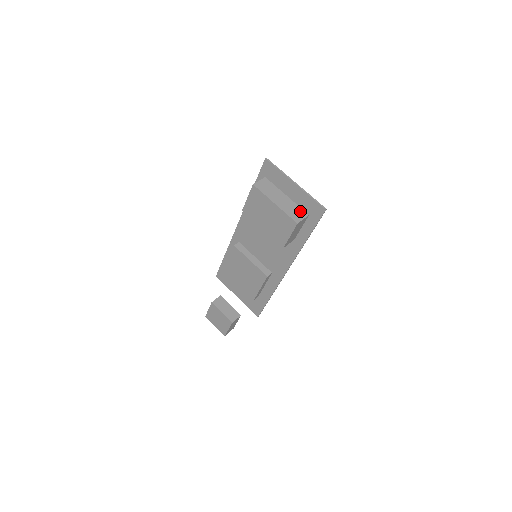
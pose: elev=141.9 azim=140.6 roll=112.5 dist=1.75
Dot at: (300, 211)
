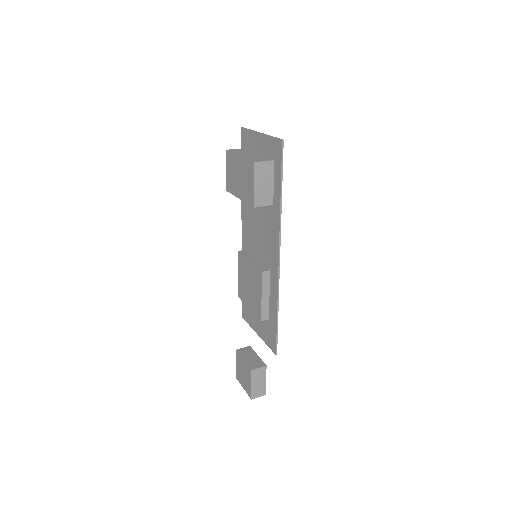
Dot at: (265, 158)
